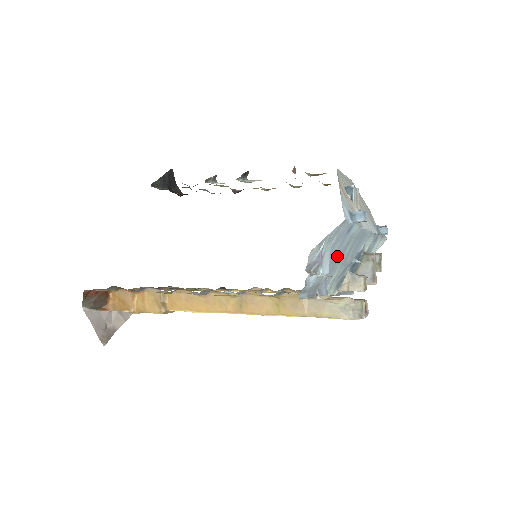
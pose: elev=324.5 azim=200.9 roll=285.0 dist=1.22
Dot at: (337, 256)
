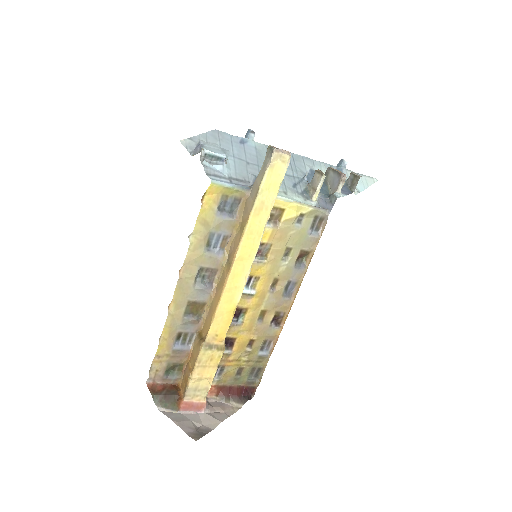
Dot at: (252, 162)
